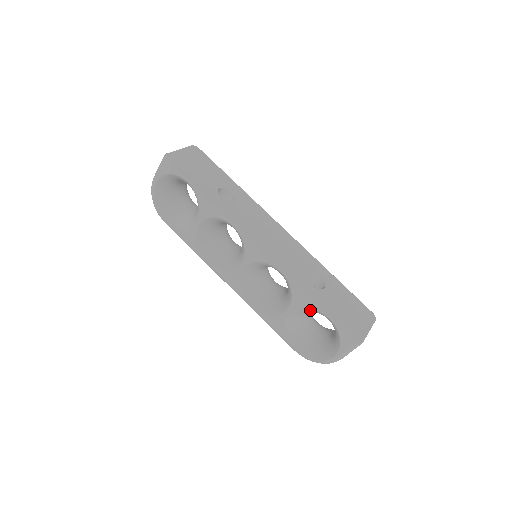
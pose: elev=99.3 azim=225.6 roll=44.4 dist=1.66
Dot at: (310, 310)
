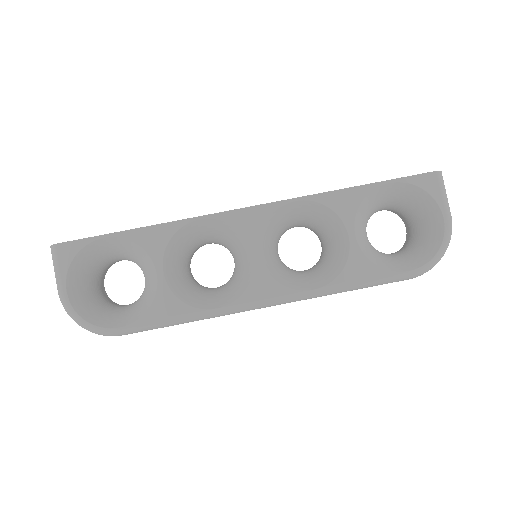
Dot at: (365, 206)
